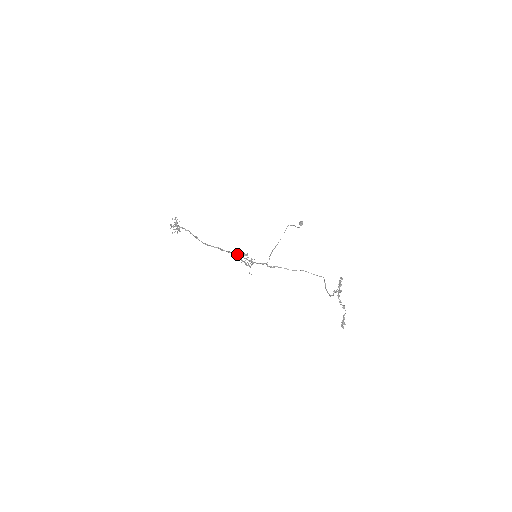
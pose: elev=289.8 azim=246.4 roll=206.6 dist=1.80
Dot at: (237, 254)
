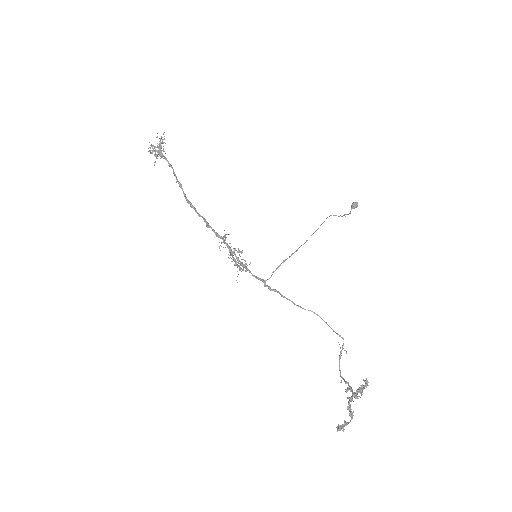
Dot at: (227, 244)
